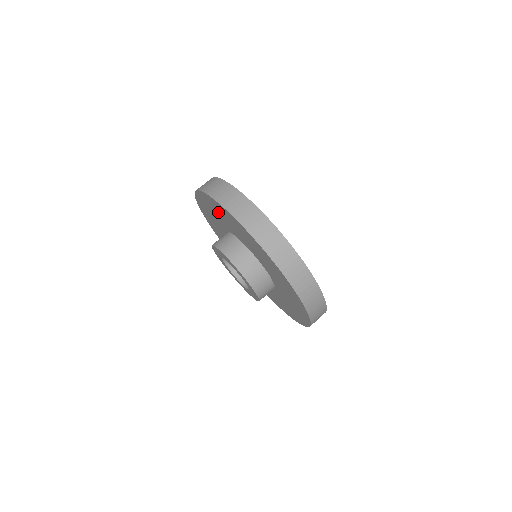
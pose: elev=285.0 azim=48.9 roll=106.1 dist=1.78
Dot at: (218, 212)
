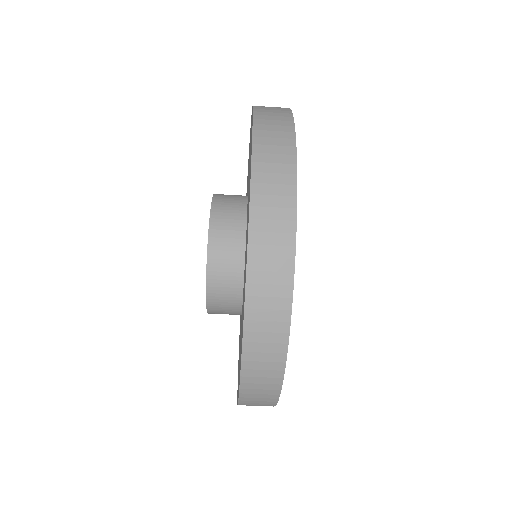
Dot at: occluded
